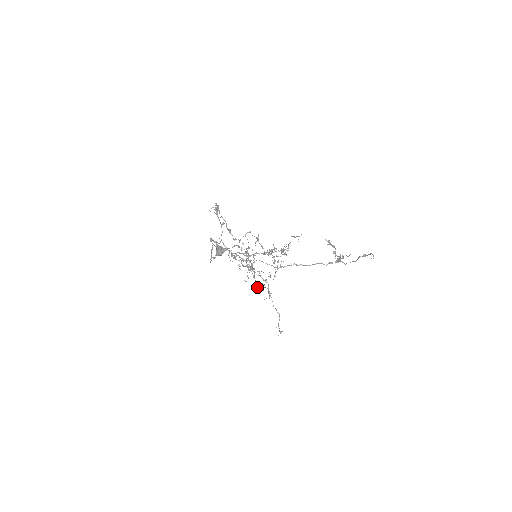
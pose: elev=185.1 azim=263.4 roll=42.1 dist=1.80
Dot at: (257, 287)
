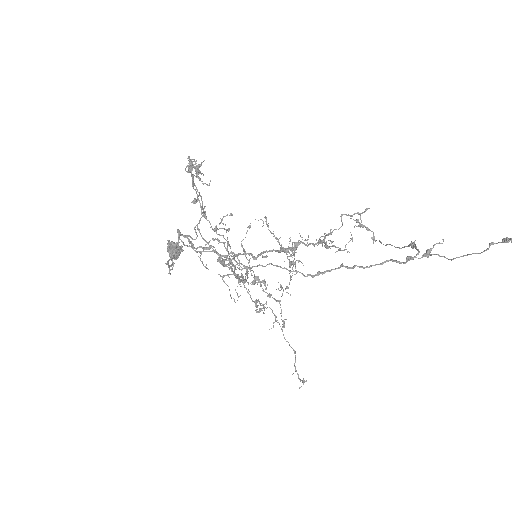
Dot at: occluded
